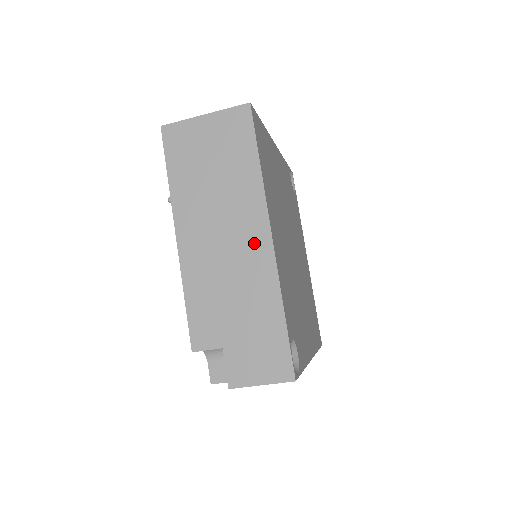
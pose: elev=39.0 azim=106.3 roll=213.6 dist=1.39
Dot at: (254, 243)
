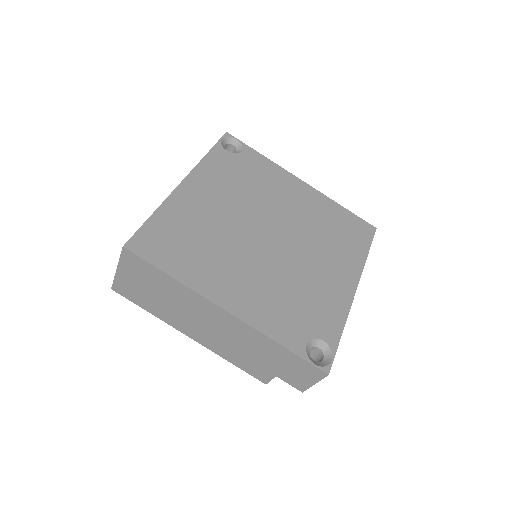
Dot at: (223, 320)
